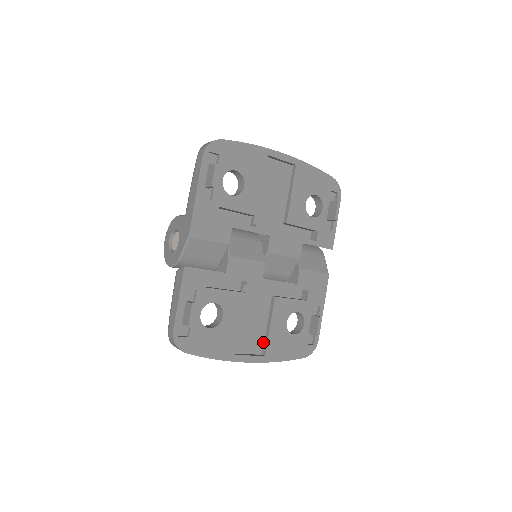
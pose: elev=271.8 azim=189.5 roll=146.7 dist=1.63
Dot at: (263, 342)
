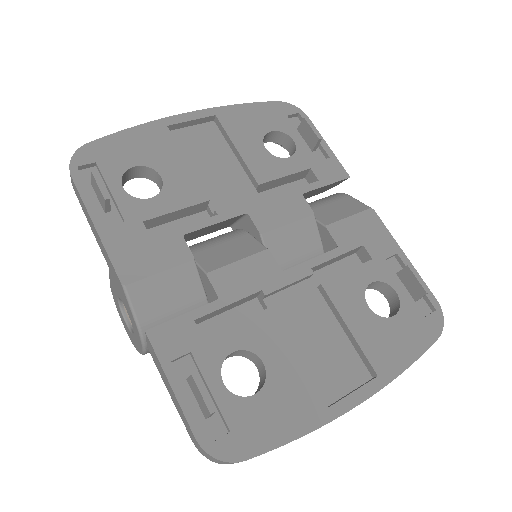
Dot at: (358, 359)
